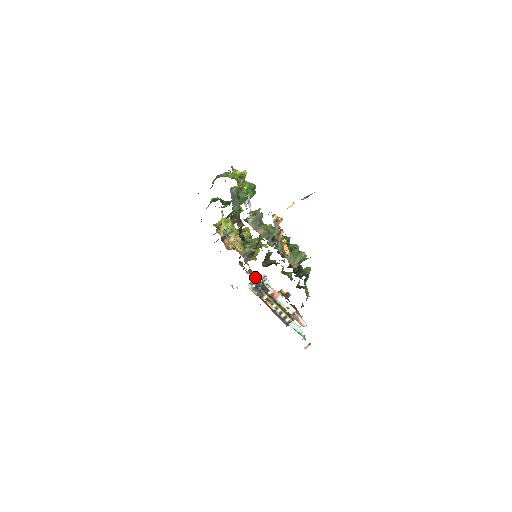
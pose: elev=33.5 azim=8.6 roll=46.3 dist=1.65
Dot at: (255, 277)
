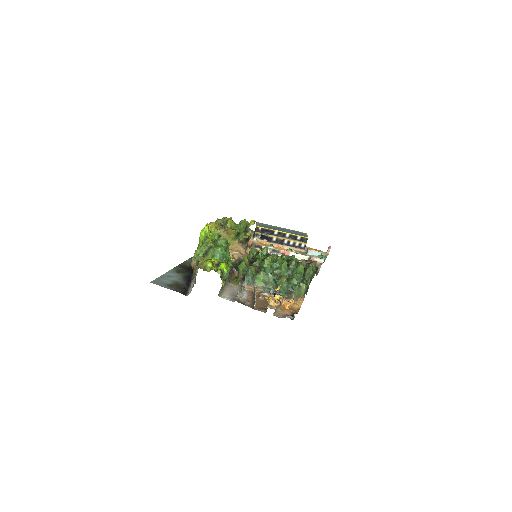
Dot at: (260, 247)
